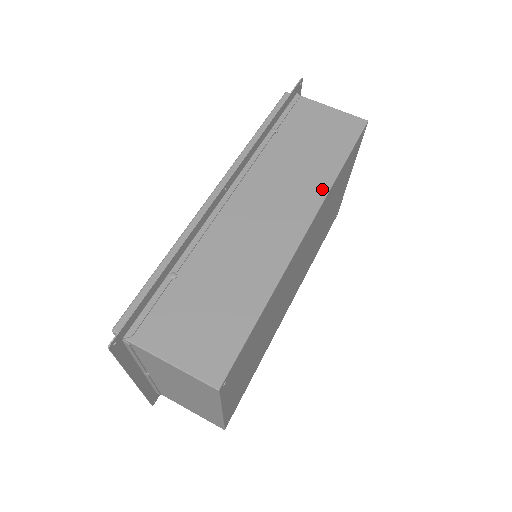
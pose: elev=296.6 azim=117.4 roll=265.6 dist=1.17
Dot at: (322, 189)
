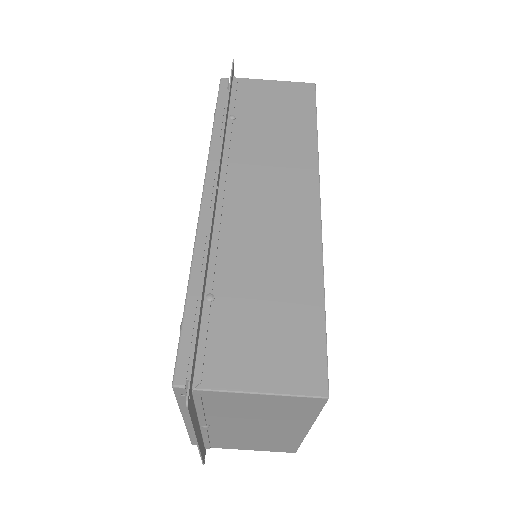
Dot at: (311, 158)
